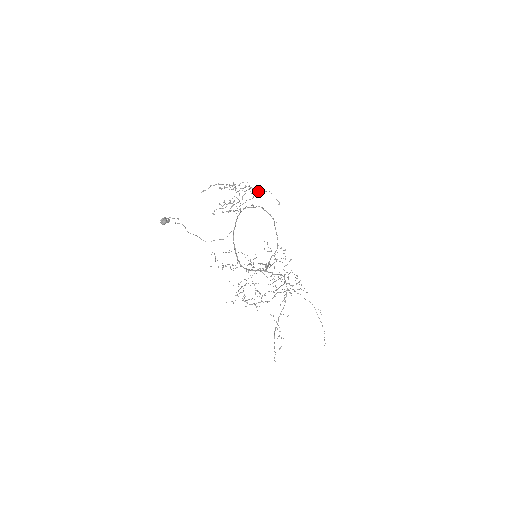
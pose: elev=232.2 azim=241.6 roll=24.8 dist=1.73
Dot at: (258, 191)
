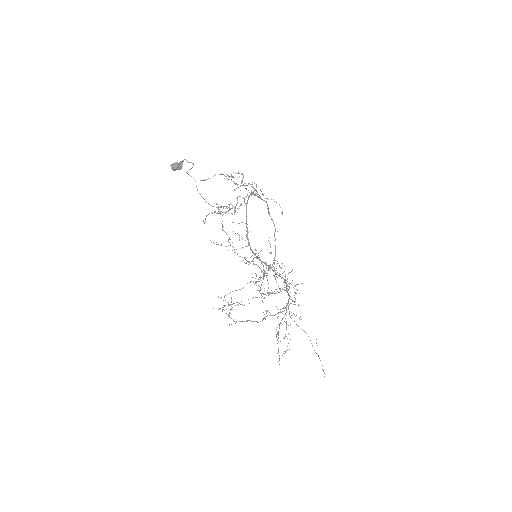
Dot at: (260, 197)
